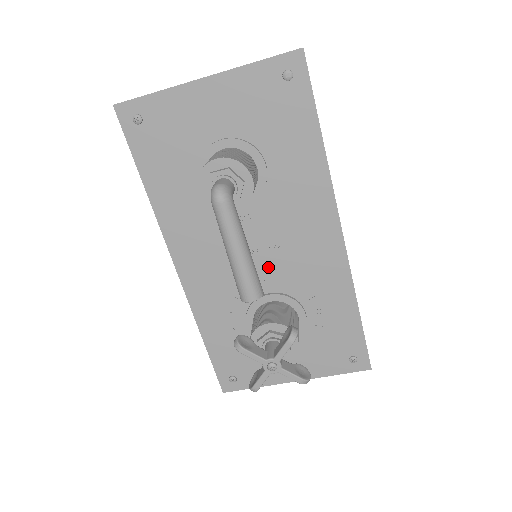
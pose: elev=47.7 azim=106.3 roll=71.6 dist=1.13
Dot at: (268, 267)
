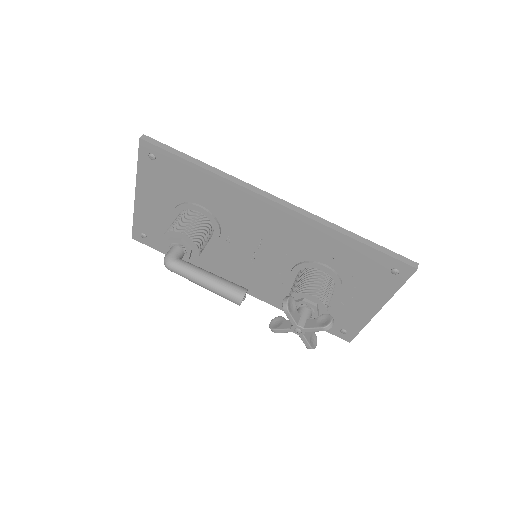
Dot at: (272, 255)
